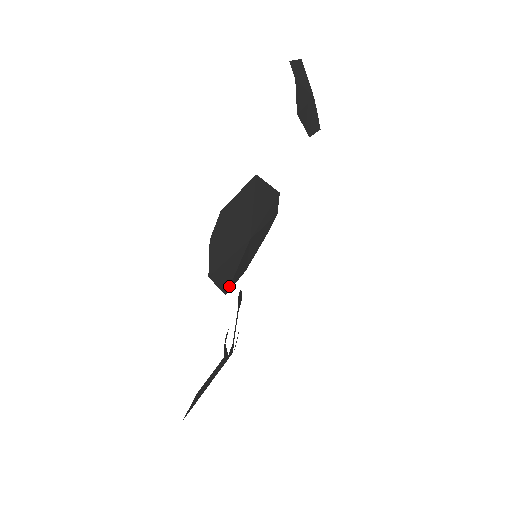
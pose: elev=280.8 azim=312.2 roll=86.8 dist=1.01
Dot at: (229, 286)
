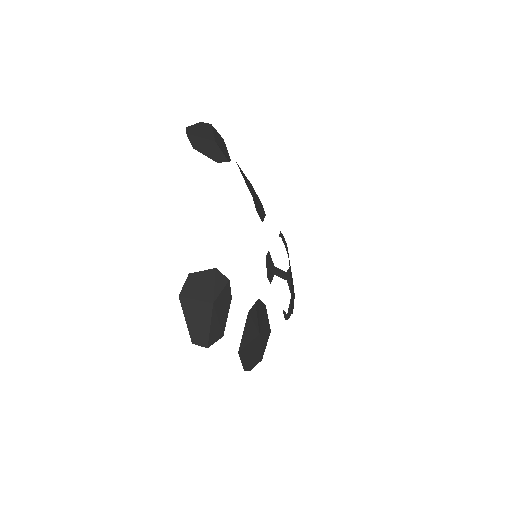
Dot at: (269, 332)
